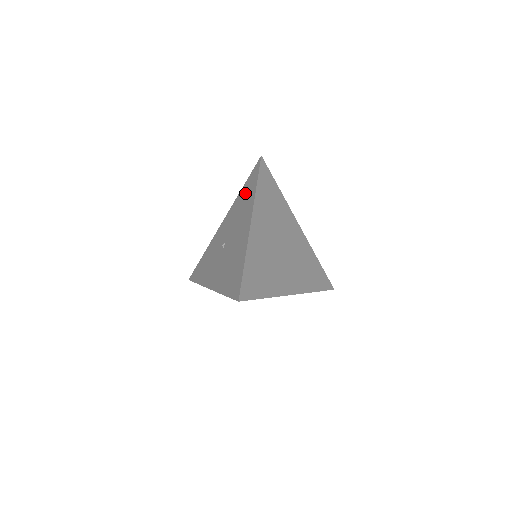
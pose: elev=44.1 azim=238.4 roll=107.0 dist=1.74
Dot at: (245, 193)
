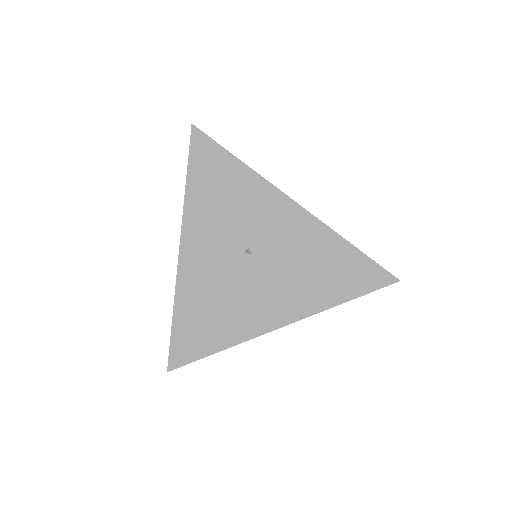
Dot at: (335, 268)
